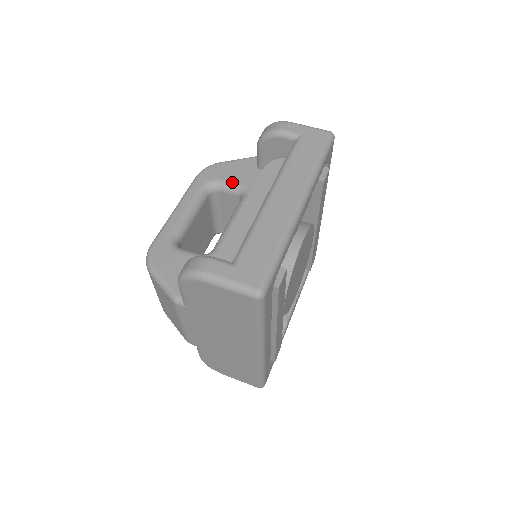
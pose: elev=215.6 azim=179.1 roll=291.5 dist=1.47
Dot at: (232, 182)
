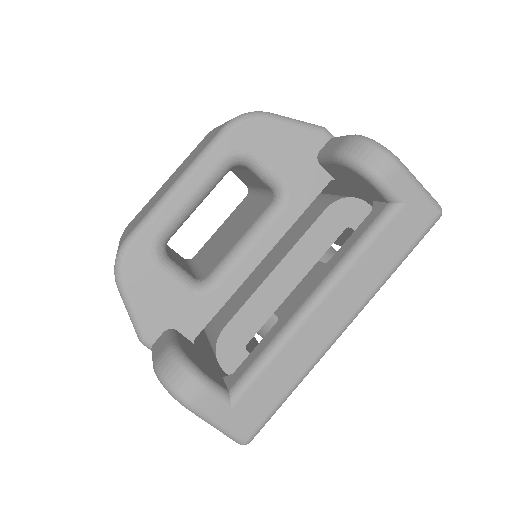
Dot at: (273, 171)
